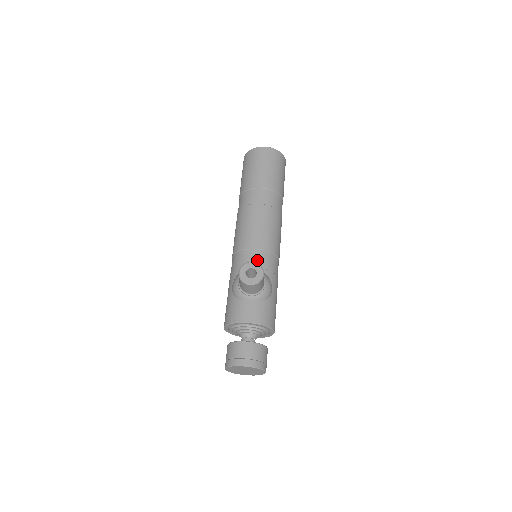
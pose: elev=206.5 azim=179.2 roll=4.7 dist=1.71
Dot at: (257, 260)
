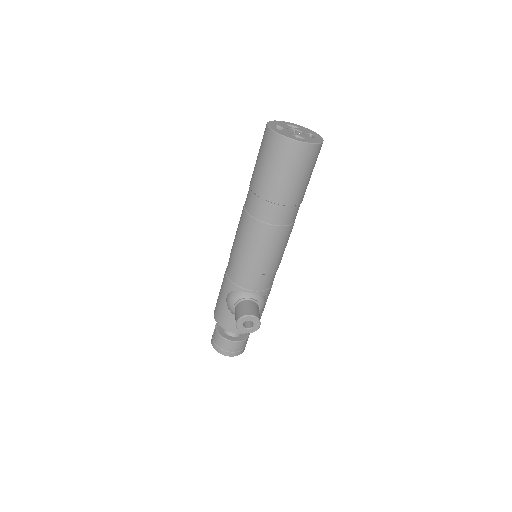
Dot at: (256, 284)
